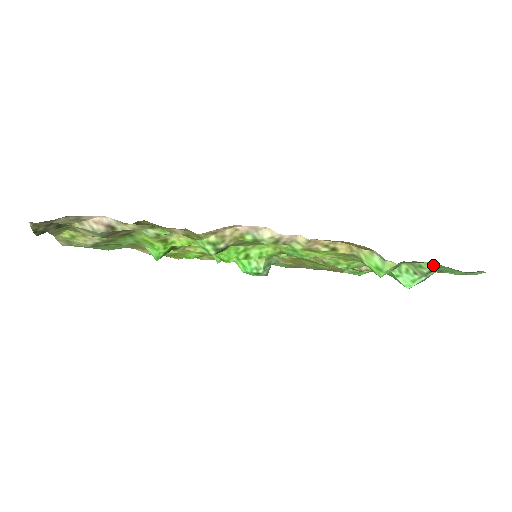
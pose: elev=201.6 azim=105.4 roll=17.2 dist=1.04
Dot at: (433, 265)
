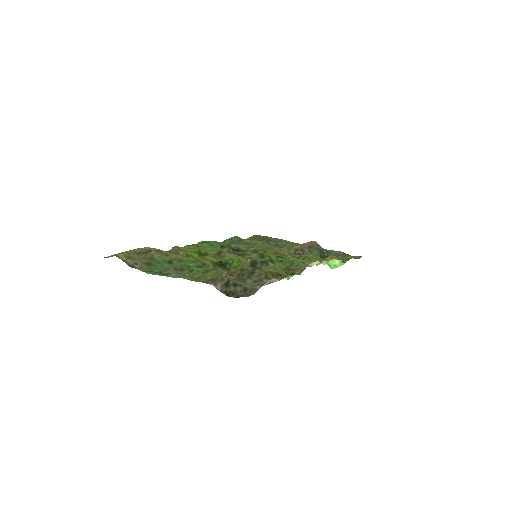
Dot at: occluded
